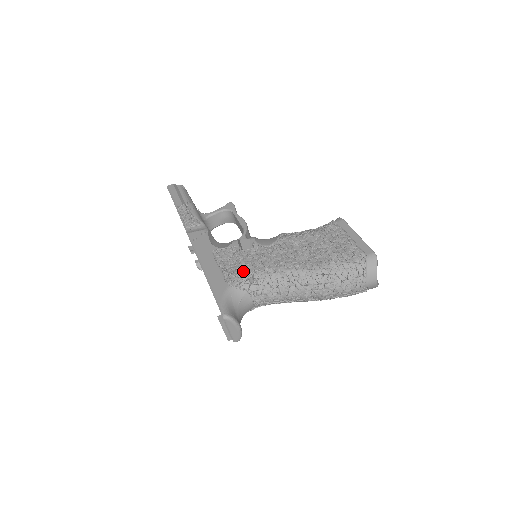
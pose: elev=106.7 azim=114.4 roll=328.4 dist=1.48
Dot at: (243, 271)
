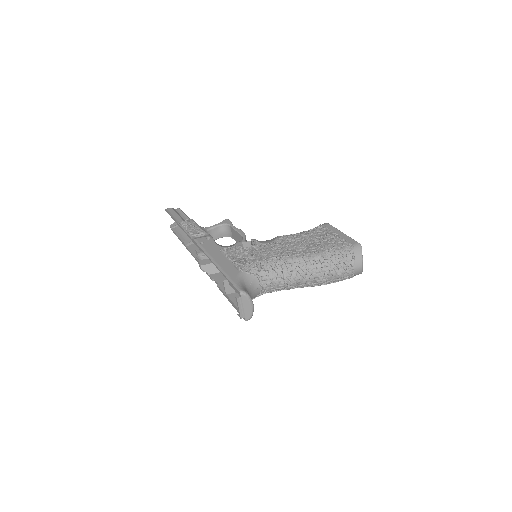
Dot at: (251, 261)
